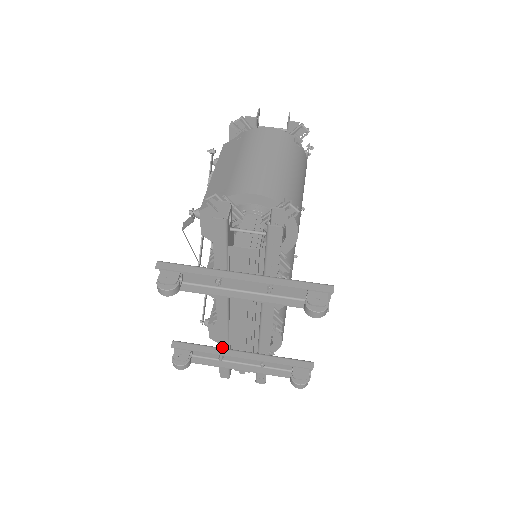
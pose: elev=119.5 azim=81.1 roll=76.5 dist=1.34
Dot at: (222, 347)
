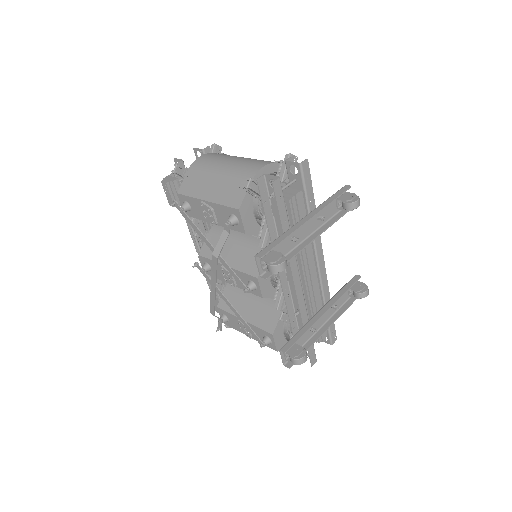
Dot at: occluded
